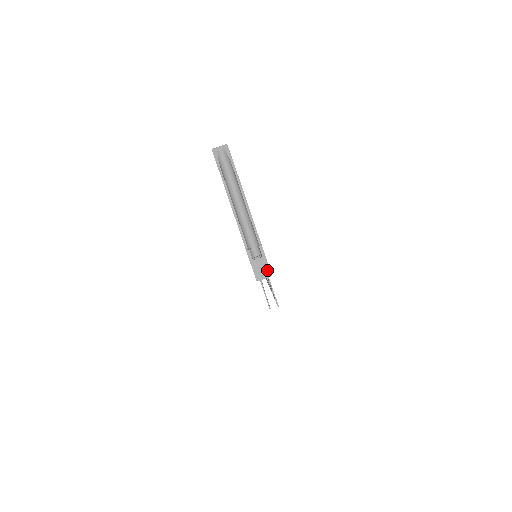
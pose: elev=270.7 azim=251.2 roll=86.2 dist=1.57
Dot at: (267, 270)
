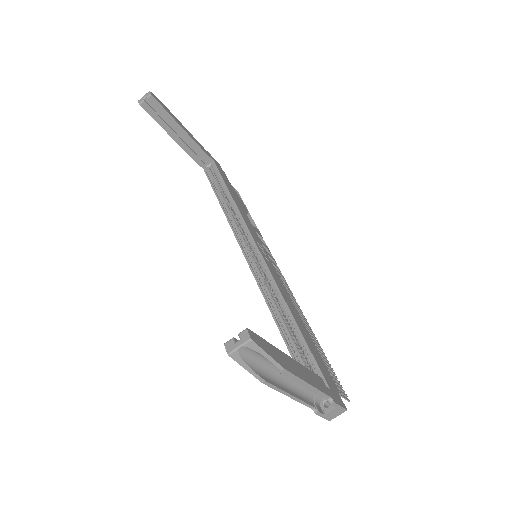
Dot at: (343, 412)
